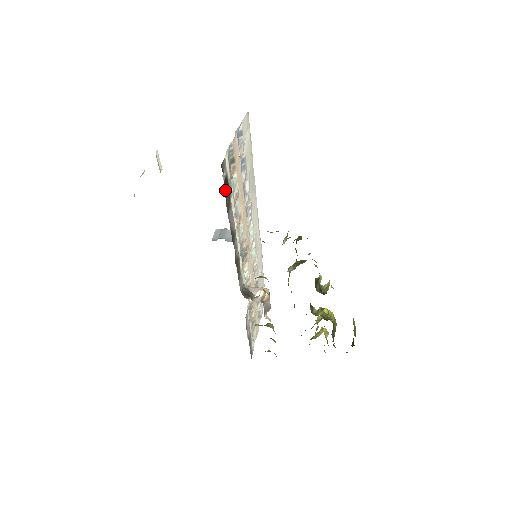
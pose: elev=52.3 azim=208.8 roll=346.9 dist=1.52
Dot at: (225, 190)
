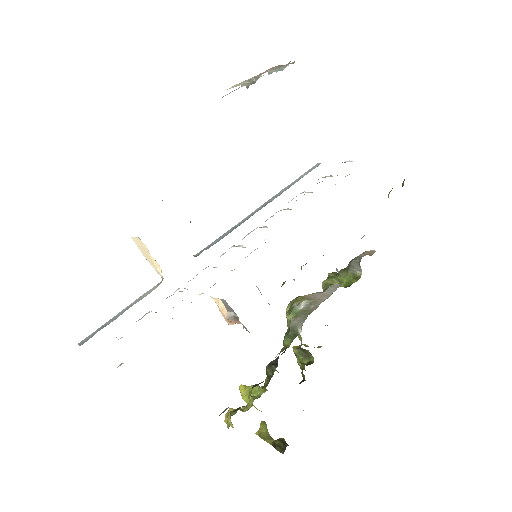
Dot at: occluded
